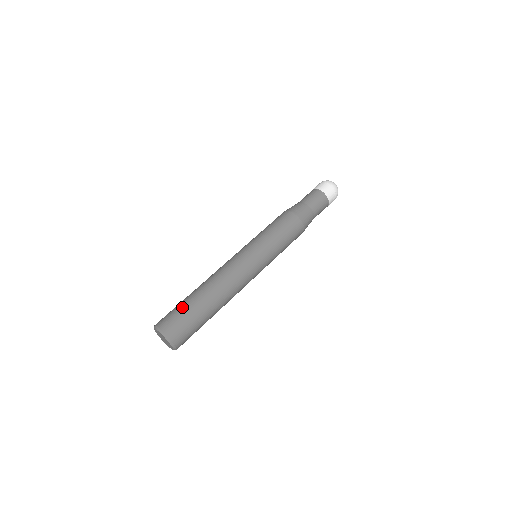
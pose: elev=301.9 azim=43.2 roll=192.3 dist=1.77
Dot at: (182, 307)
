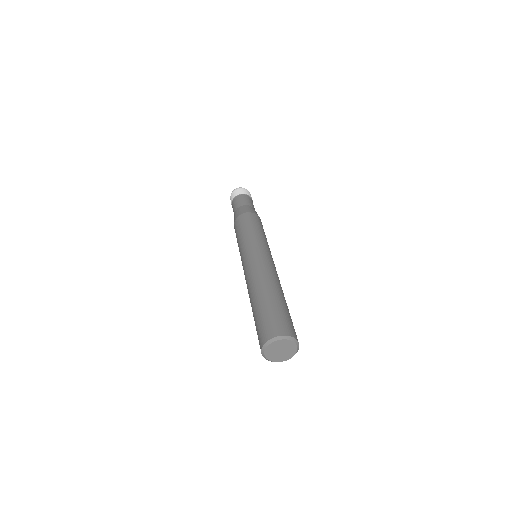
Dot at: (272, 310)
